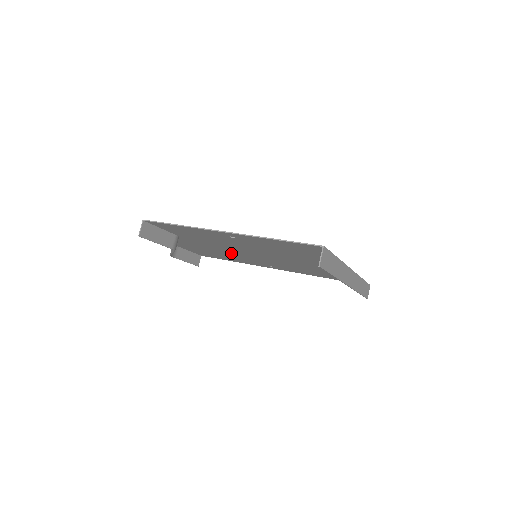
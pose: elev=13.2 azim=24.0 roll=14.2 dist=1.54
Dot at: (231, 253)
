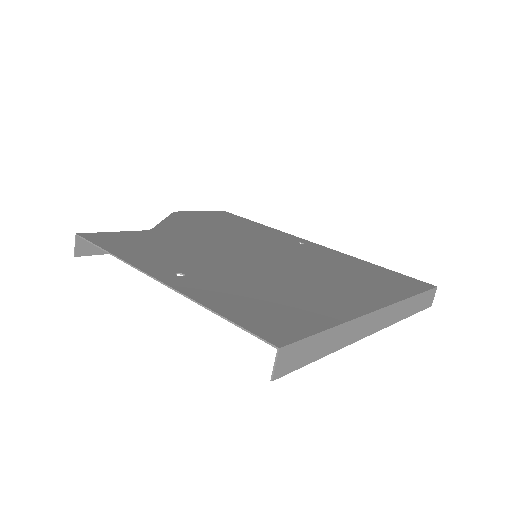
Dot at: (234, 238)
